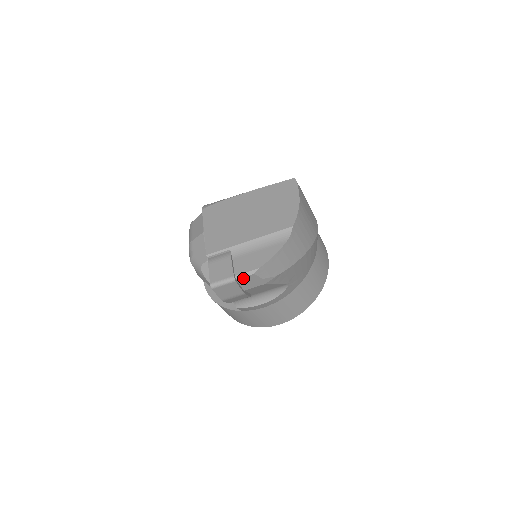
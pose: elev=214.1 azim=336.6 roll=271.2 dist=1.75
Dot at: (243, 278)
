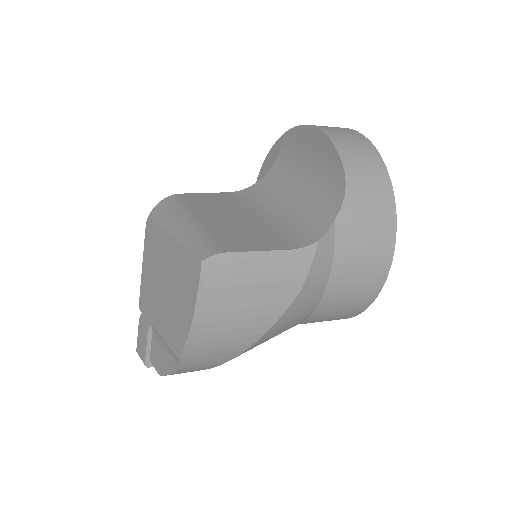
Dot at: occluded
